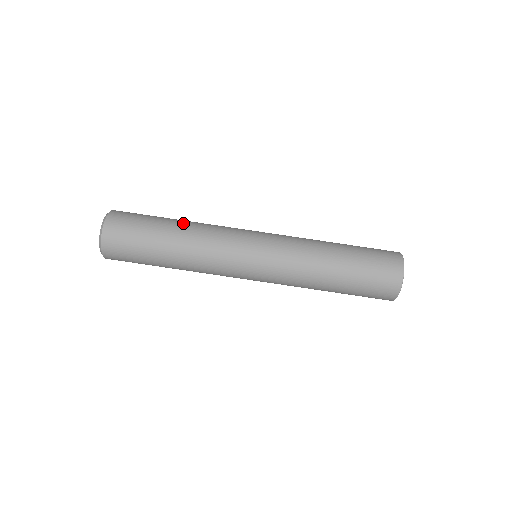
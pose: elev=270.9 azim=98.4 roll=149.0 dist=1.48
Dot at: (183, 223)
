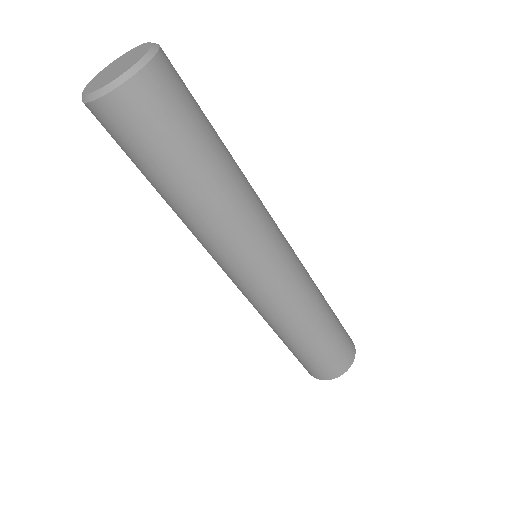
Dot at: (231, 169)
